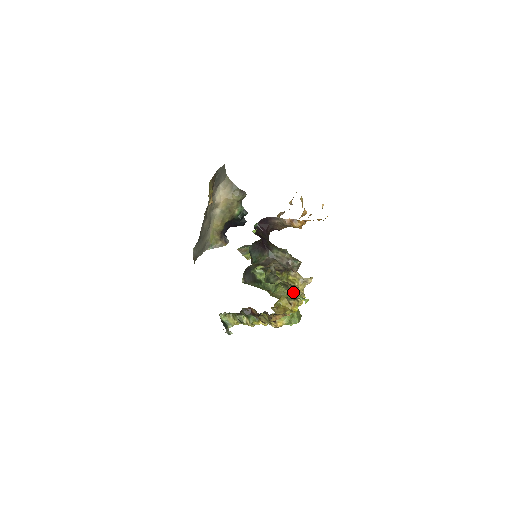
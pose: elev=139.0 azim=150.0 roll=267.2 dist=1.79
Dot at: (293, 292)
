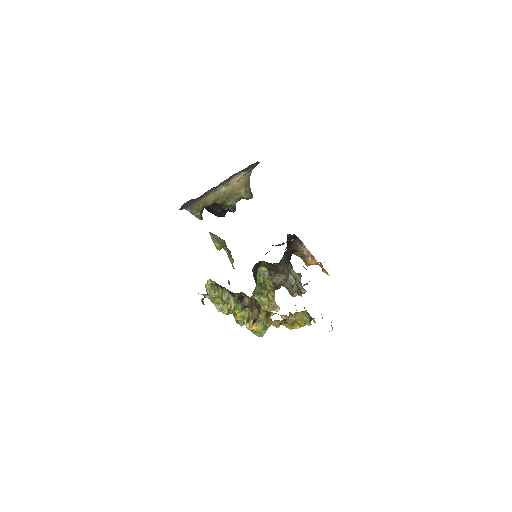
Dot at: occluded
